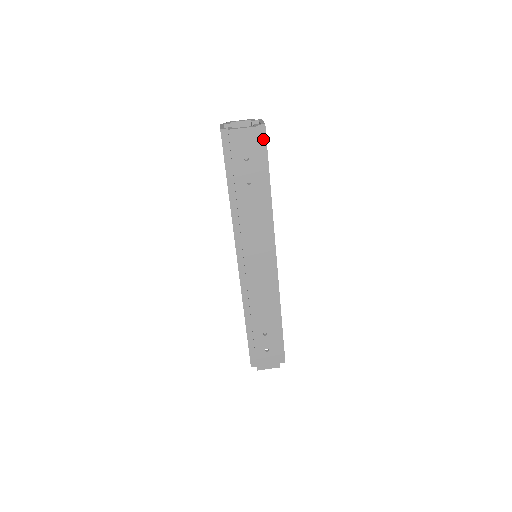
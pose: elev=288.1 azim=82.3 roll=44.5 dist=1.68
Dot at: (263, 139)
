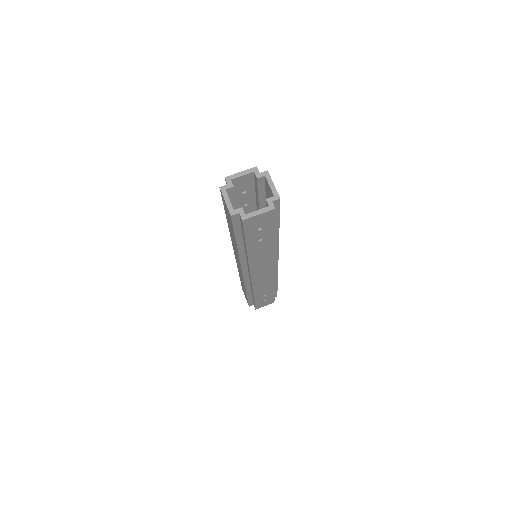
Dot at: (276, 207)
